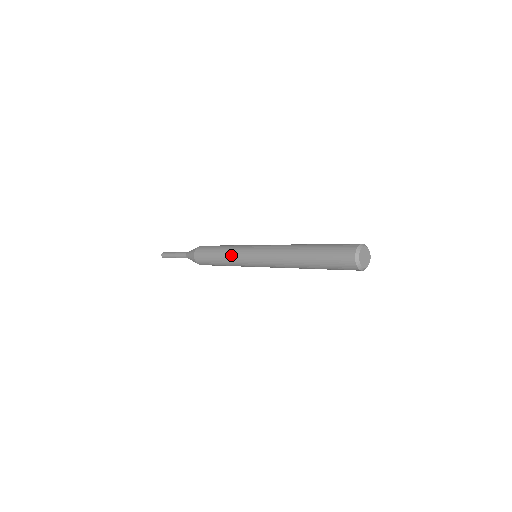
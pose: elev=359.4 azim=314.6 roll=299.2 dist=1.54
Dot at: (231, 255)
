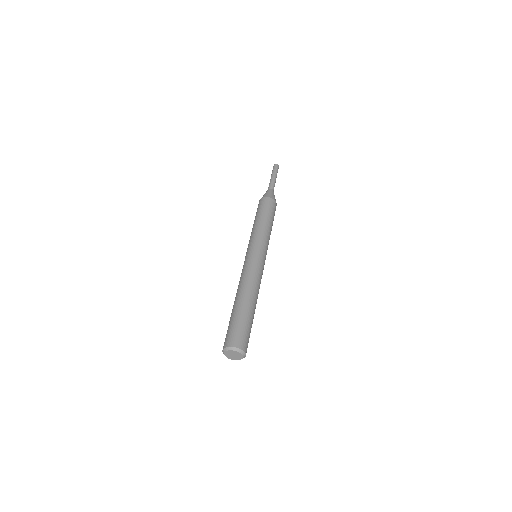
Dot at: occluded
